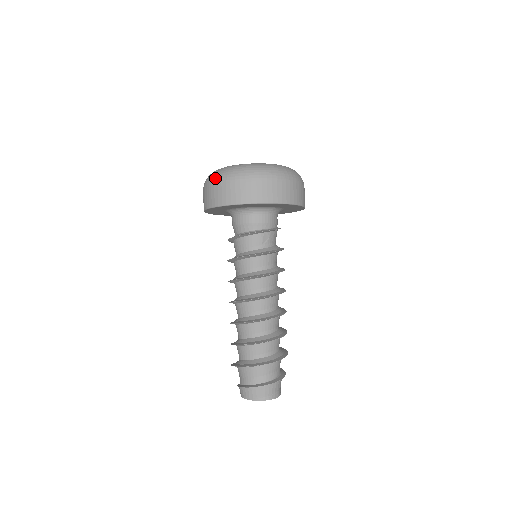
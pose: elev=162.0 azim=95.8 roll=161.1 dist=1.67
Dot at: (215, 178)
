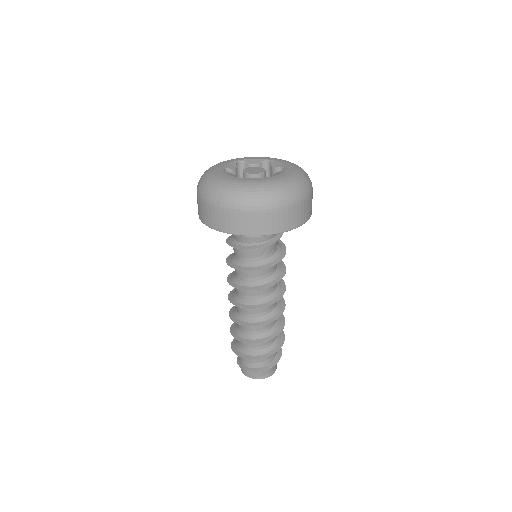
Dot at: (207, 197)
